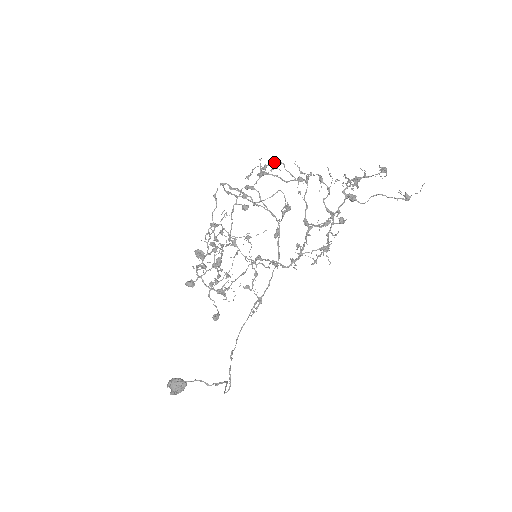
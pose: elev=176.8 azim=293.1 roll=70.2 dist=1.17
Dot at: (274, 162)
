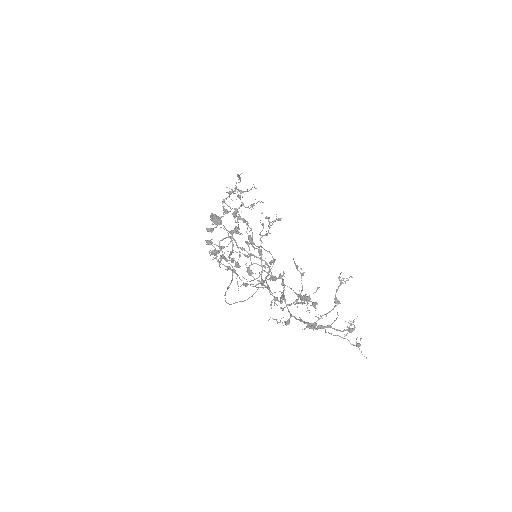
Dot at: (255, 285)
